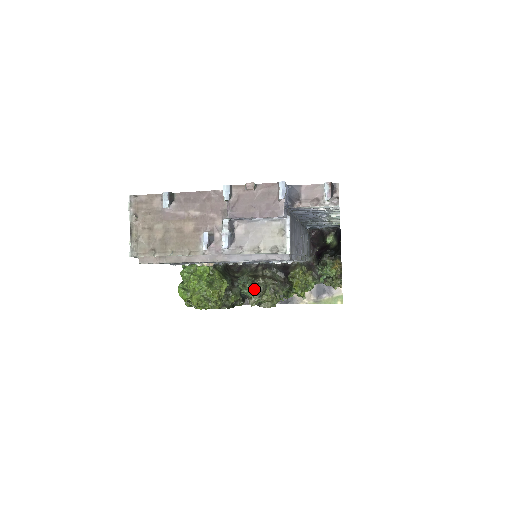
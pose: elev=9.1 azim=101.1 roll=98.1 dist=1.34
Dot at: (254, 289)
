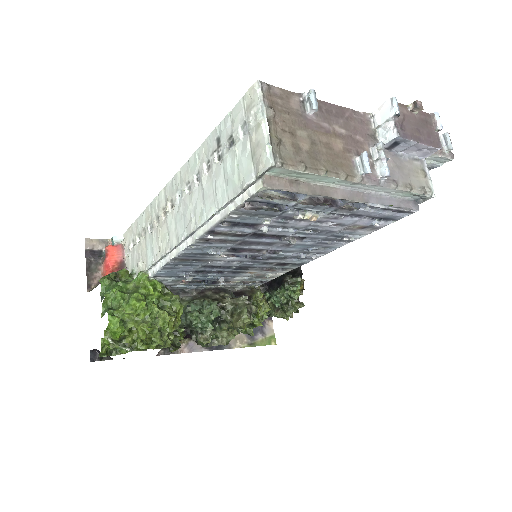
Dot at: (221, 314)
